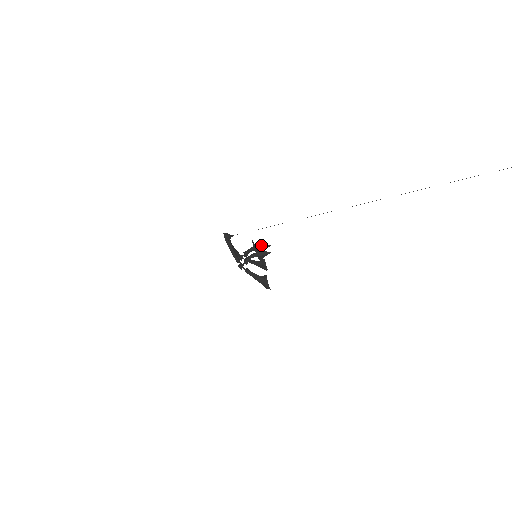
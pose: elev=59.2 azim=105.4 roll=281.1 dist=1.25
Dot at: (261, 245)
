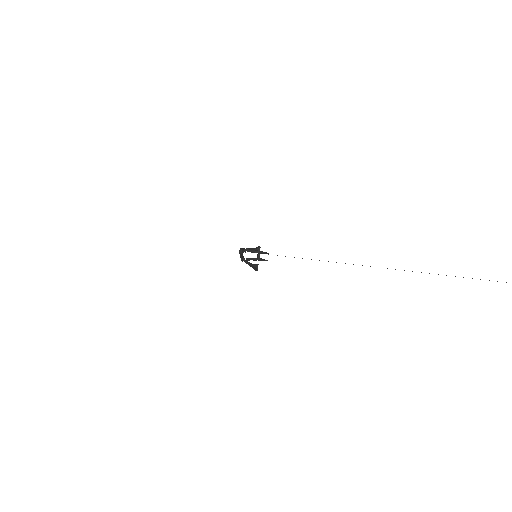
Dot at: (263, 252)
